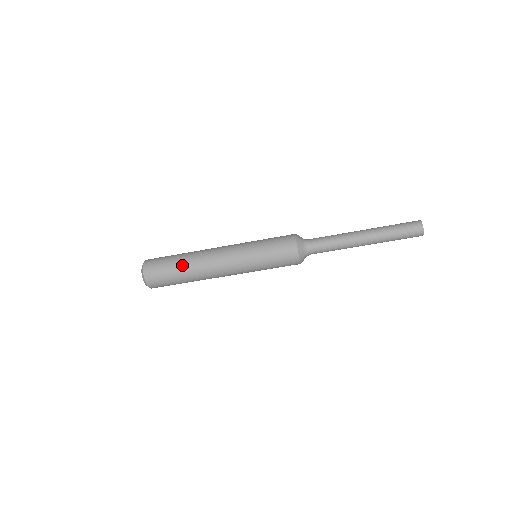
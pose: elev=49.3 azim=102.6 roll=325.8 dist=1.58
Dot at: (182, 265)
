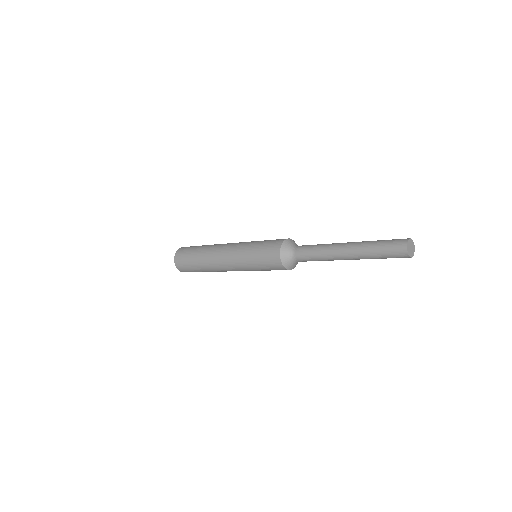
Dot at: occluded
